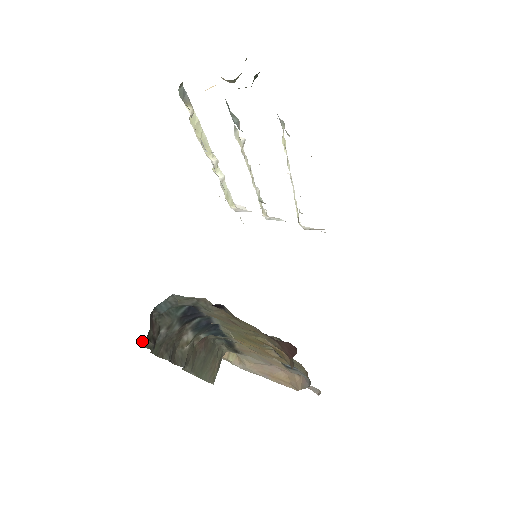
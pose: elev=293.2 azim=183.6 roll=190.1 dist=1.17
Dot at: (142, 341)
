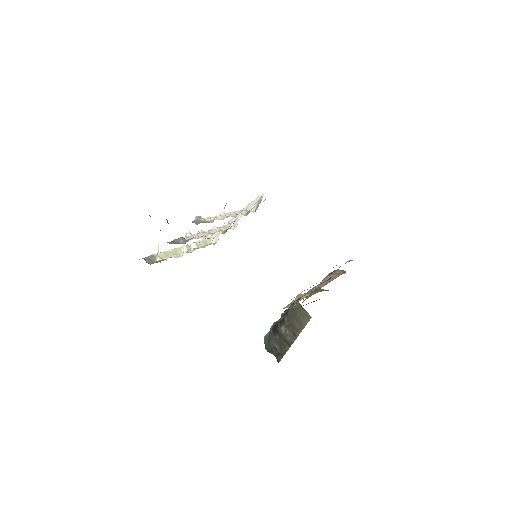
Dot at: occluded
